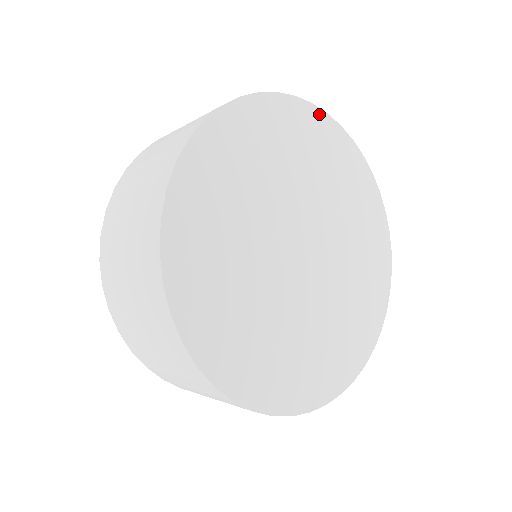
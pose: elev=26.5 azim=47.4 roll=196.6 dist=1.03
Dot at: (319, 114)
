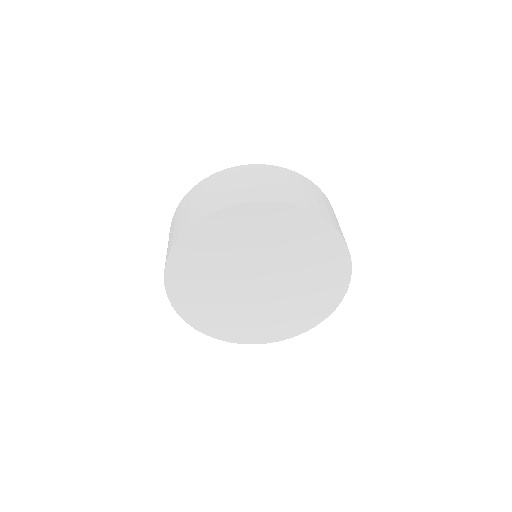
Dot at: (255, 205)
